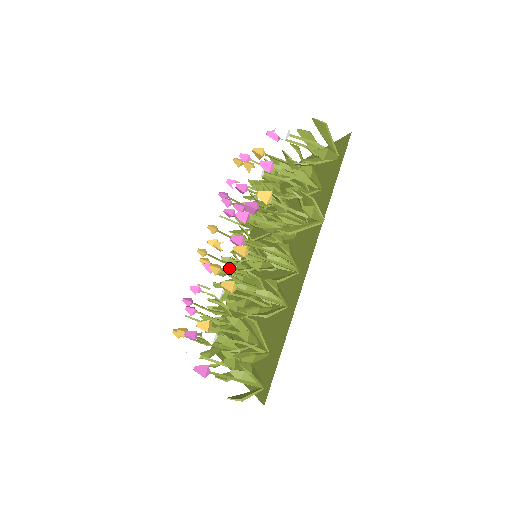
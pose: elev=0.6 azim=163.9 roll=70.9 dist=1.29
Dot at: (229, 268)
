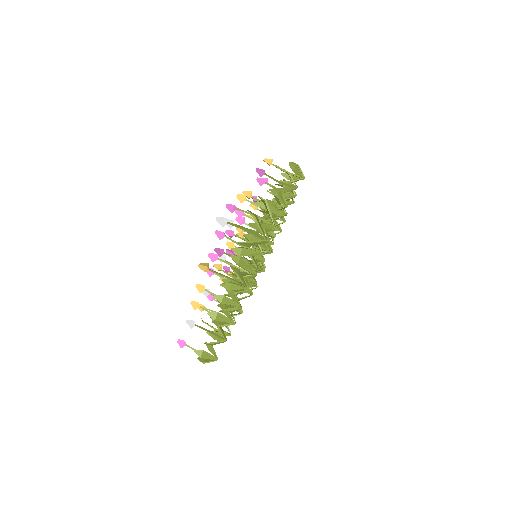
Dot at: occluded
